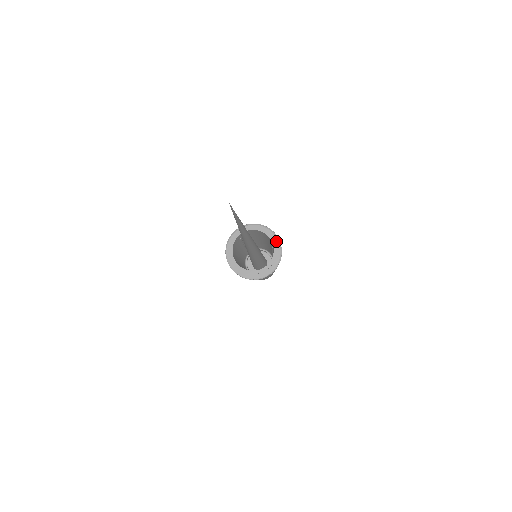
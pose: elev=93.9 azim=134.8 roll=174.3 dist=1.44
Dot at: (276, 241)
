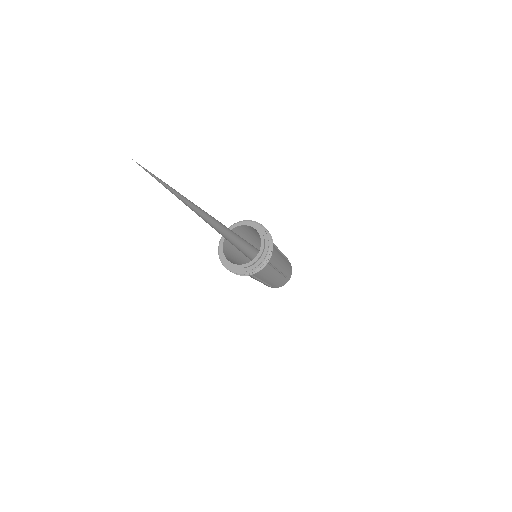
Dot at: (263, 231)
